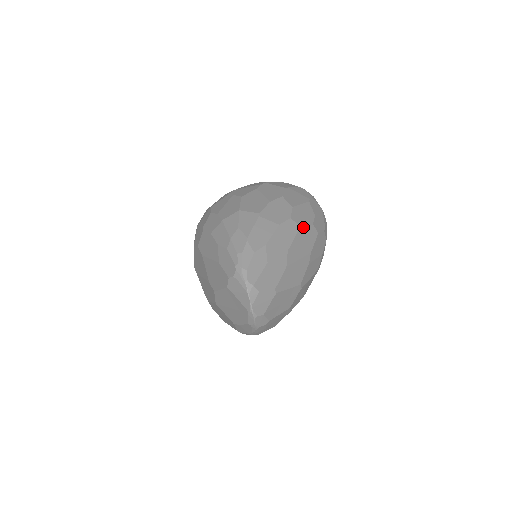
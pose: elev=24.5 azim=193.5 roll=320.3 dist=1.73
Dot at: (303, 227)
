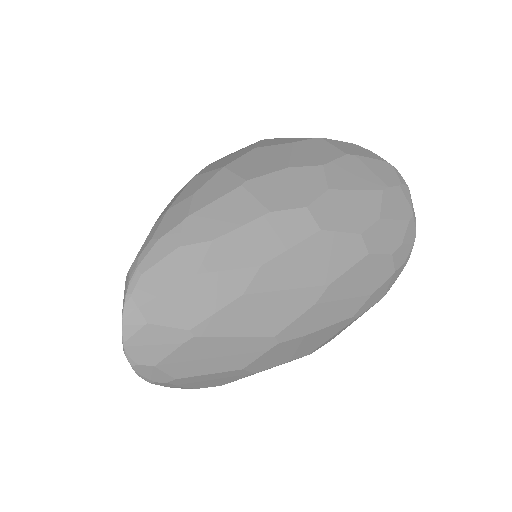
Dot at: (329, 232)
